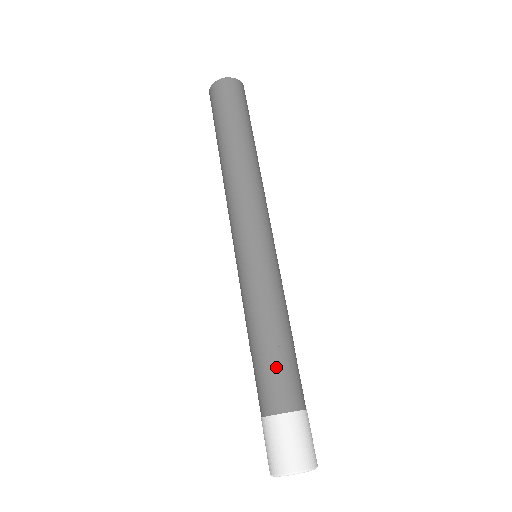
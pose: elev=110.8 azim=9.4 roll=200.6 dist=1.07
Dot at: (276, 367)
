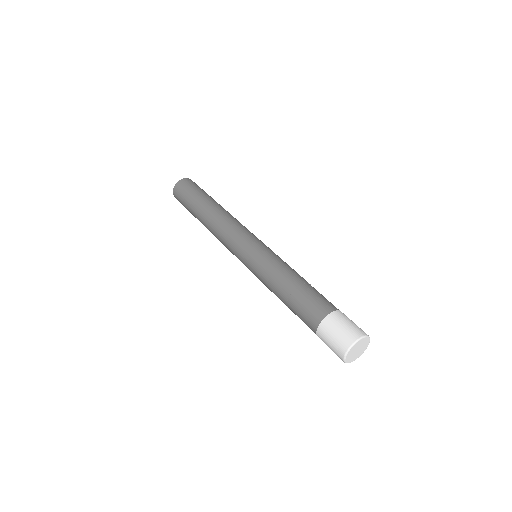
Dot at: (300, 303)
